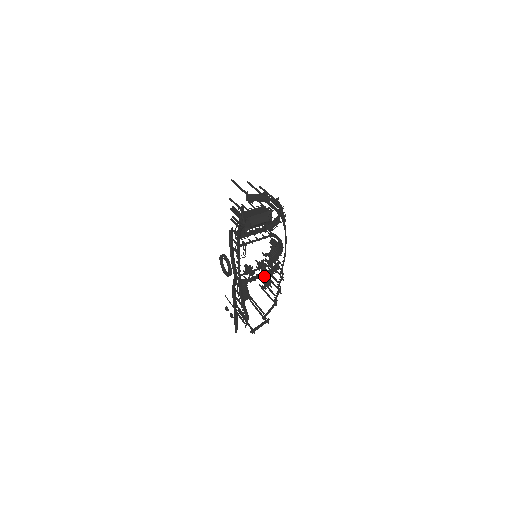
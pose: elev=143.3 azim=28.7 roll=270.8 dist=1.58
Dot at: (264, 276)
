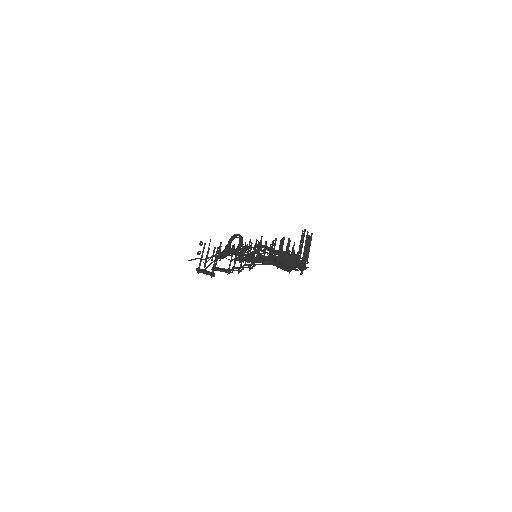
Dot at: (244, 258)
